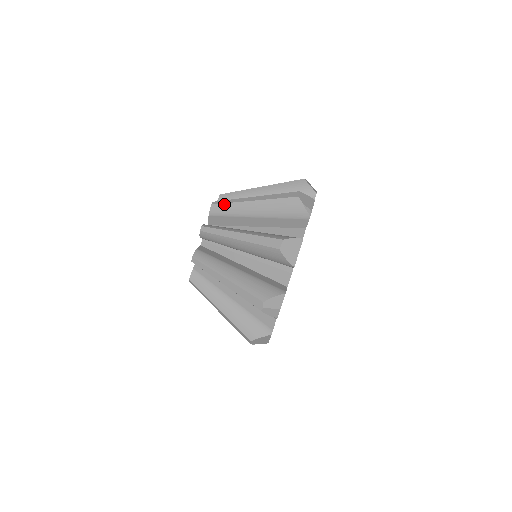
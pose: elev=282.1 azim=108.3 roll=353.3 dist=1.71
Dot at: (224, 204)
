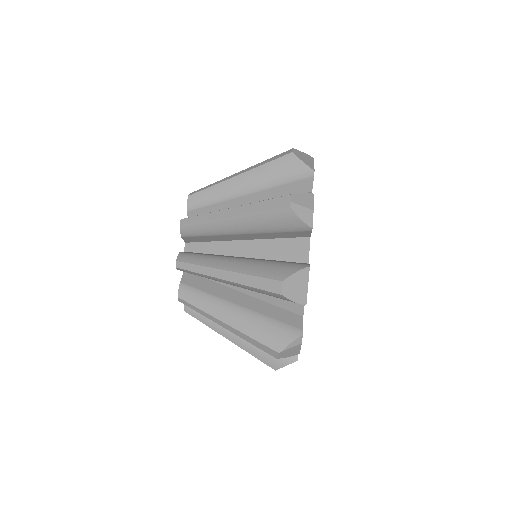
Dot at: occluded
